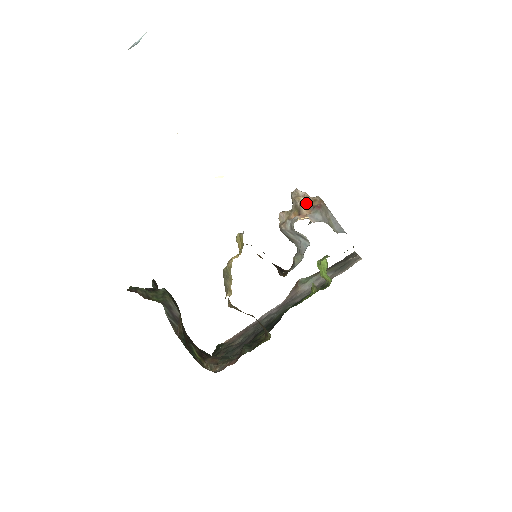
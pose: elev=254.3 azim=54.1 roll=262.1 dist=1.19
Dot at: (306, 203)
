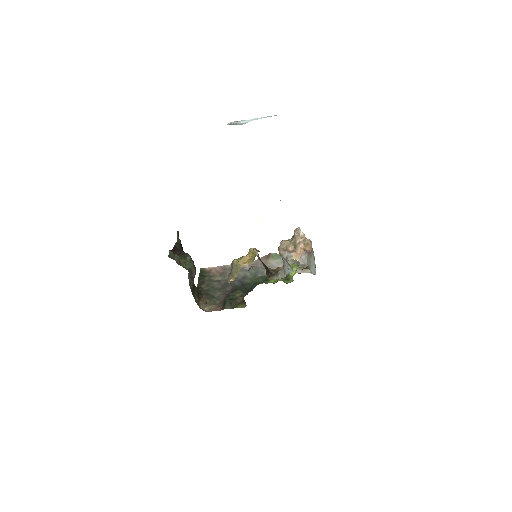
Dot at: (302, 246)
